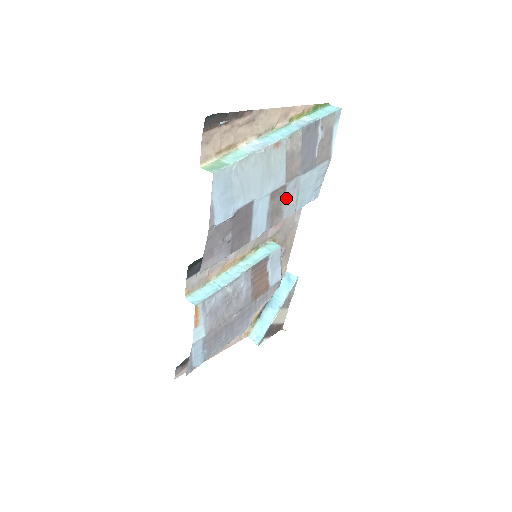
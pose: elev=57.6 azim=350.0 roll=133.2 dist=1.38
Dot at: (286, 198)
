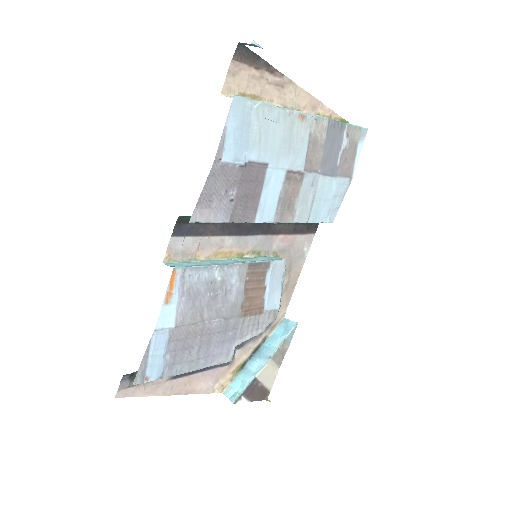
Dot at: (301, 193)
